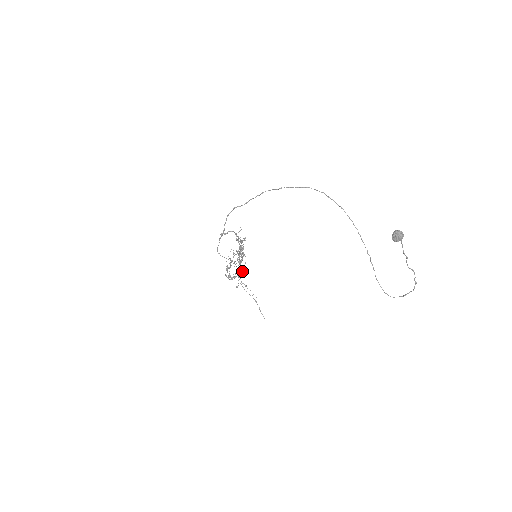
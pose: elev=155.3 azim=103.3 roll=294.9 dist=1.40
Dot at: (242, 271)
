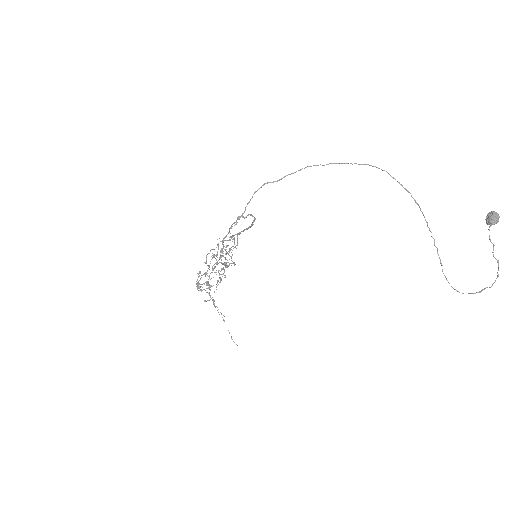
Dot at: (221, 279)
